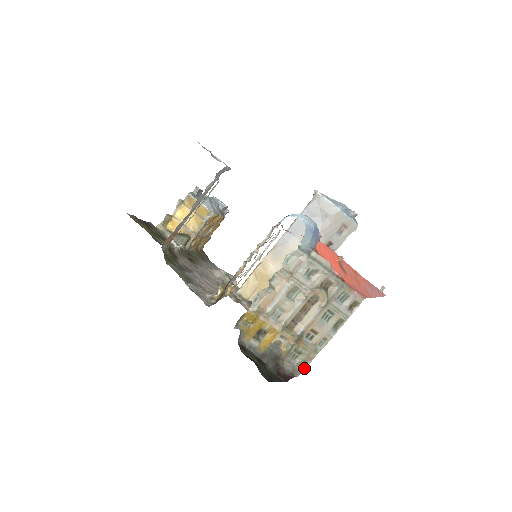
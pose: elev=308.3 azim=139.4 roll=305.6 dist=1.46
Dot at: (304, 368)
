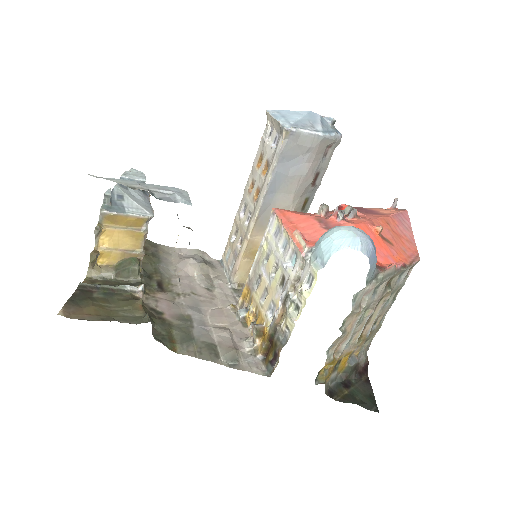
Dot at: (370, 343)
